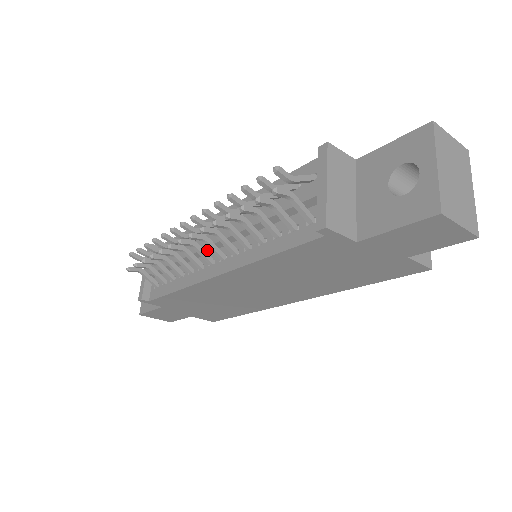
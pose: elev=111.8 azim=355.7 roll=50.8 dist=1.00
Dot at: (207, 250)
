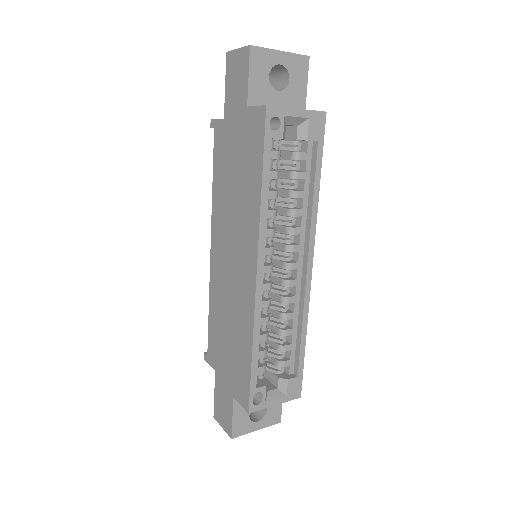
Dot at: occluded
